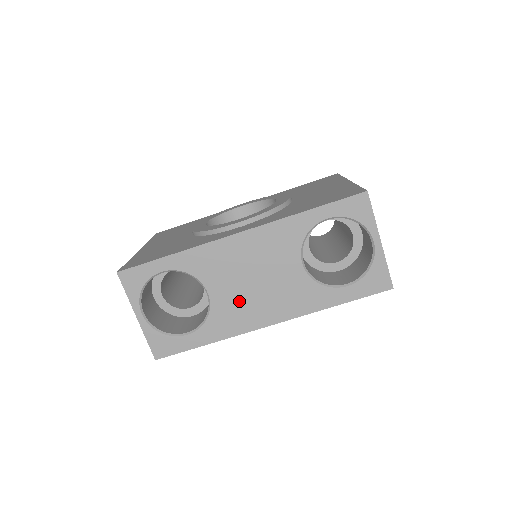
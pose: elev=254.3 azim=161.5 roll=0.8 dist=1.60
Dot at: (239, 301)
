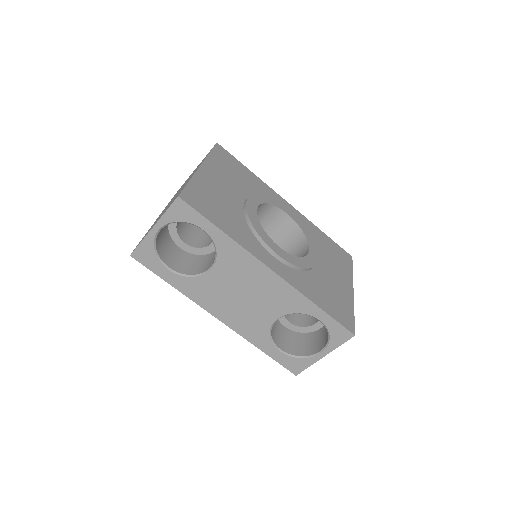
Dot at: (220, 292)
